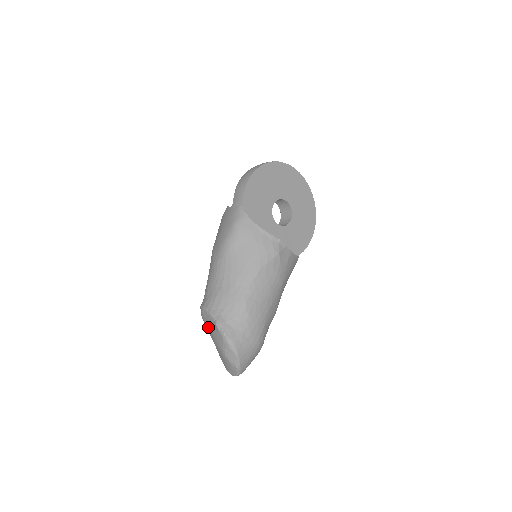
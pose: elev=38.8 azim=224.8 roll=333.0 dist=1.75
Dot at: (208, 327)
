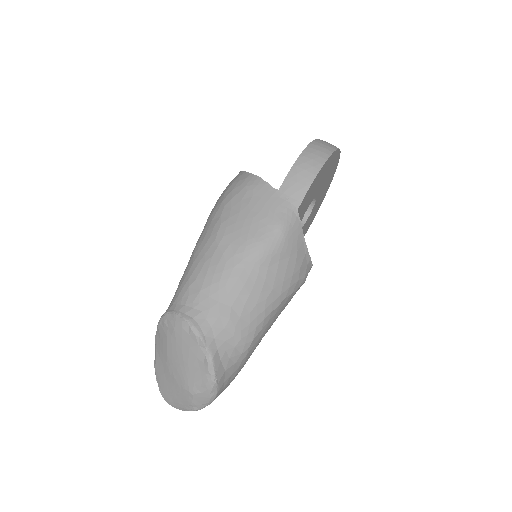
Dot at: (178, 347)
